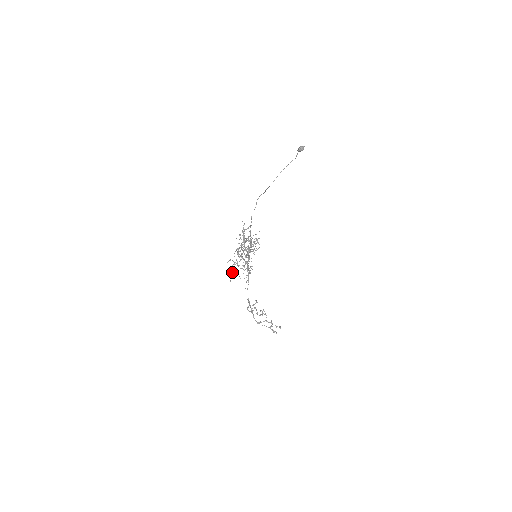
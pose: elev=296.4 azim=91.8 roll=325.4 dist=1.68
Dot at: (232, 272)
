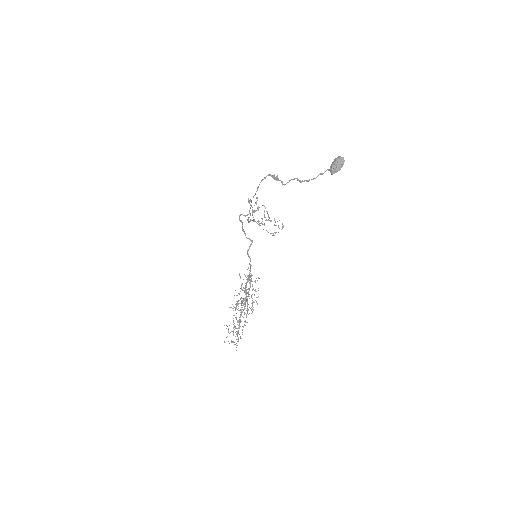
Dot at: (229, 343)
